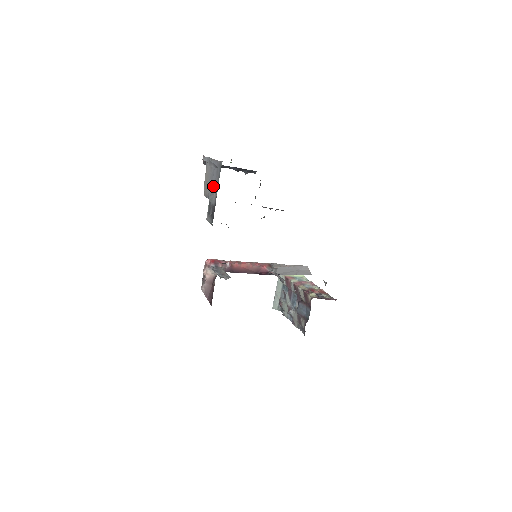
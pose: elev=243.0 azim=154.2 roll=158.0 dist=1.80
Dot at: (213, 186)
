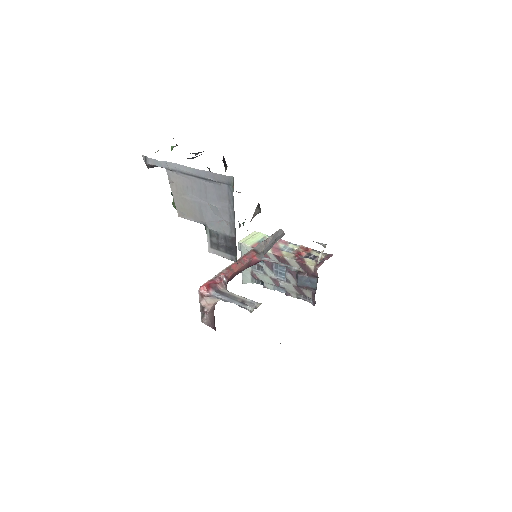
Dot at: (215, 209)
